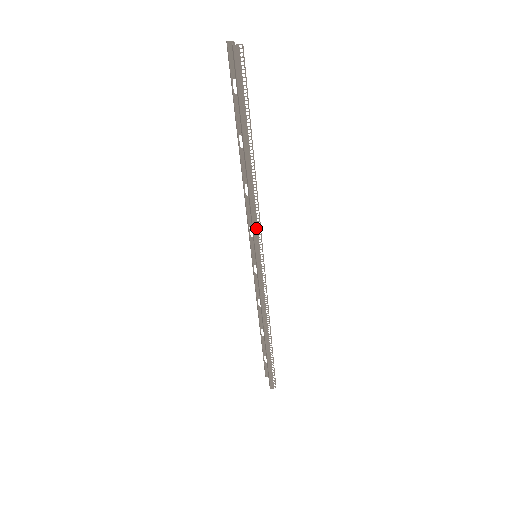
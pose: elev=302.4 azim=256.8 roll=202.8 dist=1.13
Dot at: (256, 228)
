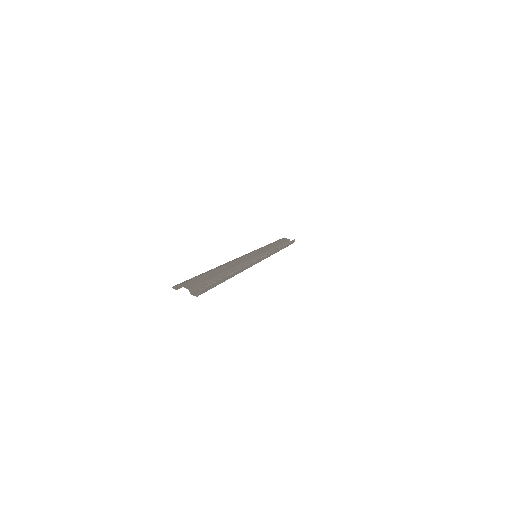
Dot at: (255, 263)
